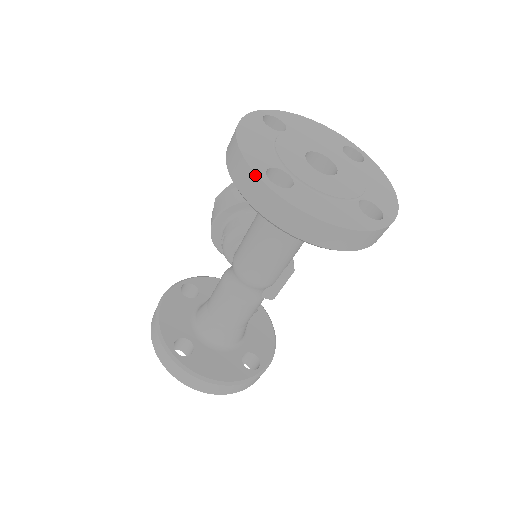
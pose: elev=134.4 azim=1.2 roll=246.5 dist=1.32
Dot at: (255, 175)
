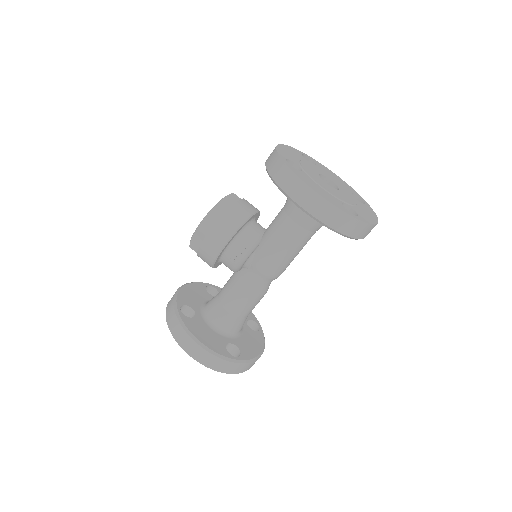
Dot at: (352, 217)
